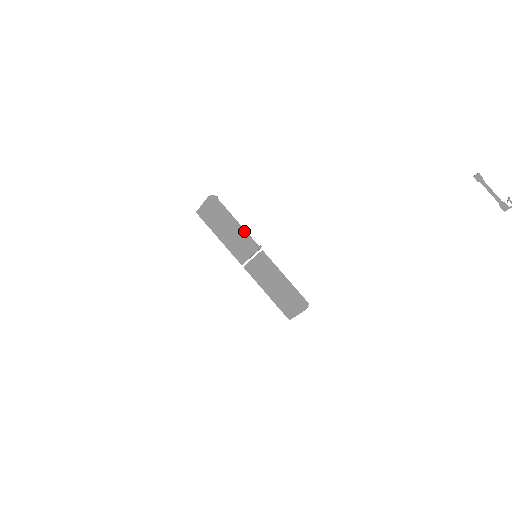
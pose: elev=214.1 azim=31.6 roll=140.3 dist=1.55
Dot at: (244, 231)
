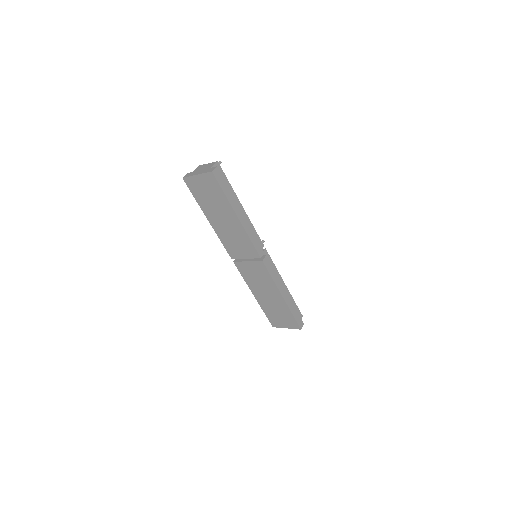
Dot at: (248, 221)
